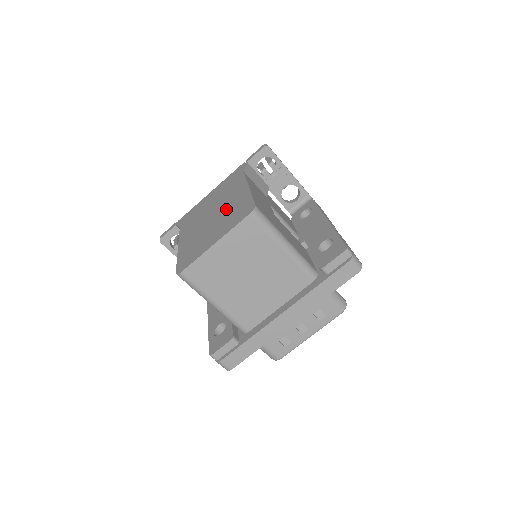
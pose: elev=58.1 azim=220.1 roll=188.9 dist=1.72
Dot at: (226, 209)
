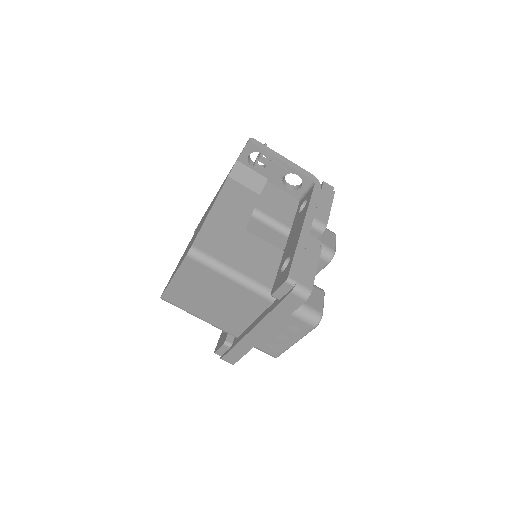
Dot at: (197, 231)
